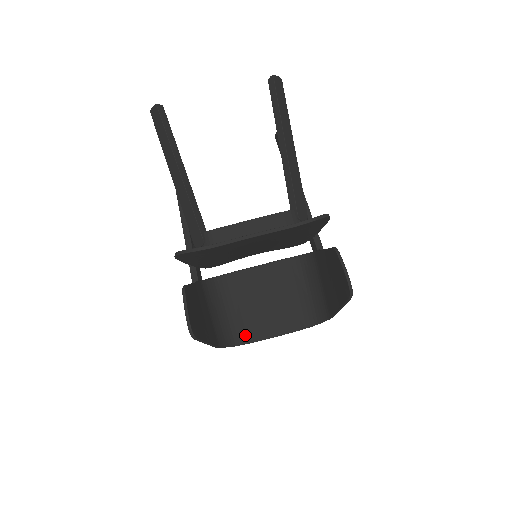
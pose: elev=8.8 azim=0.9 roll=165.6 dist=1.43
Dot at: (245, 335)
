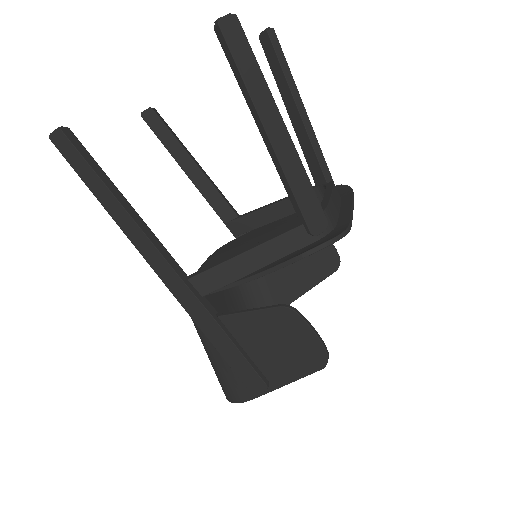
Dot at: occluded
